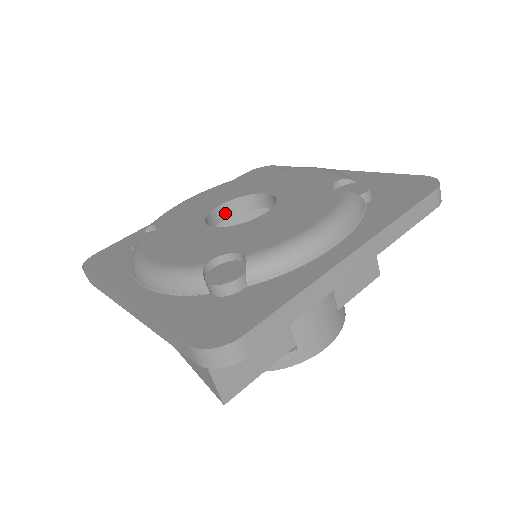
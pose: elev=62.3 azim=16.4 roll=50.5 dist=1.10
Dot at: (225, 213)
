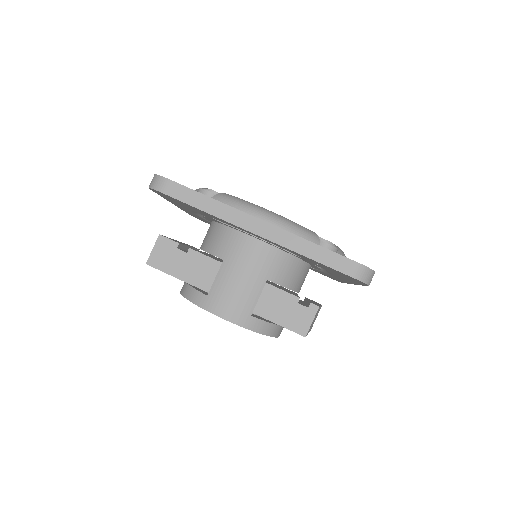
Dot at: occluded
